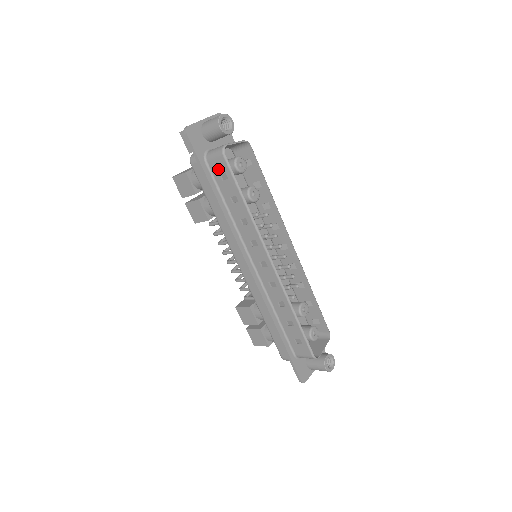
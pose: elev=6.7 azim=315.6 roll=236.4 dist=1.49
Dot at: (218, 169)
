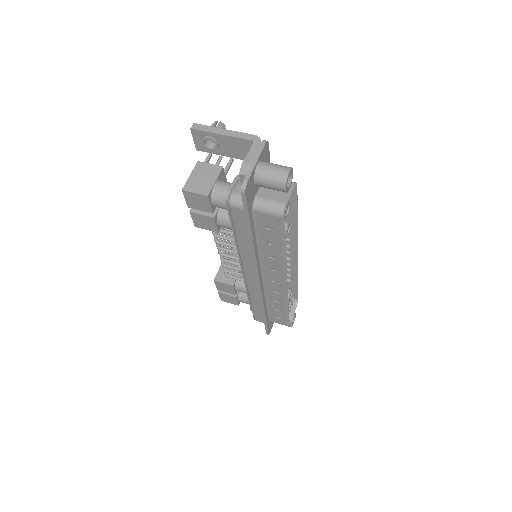
Dot at: (266, 221)
